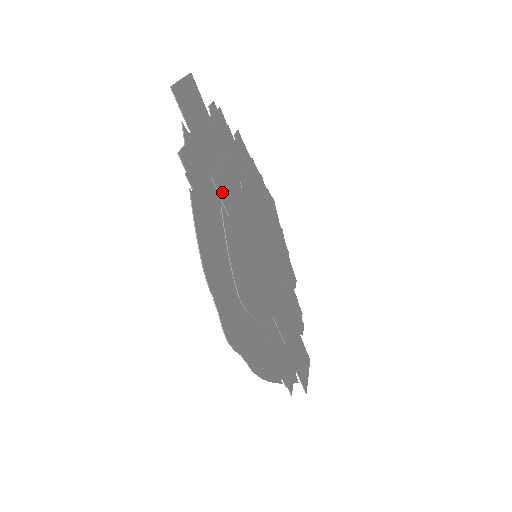
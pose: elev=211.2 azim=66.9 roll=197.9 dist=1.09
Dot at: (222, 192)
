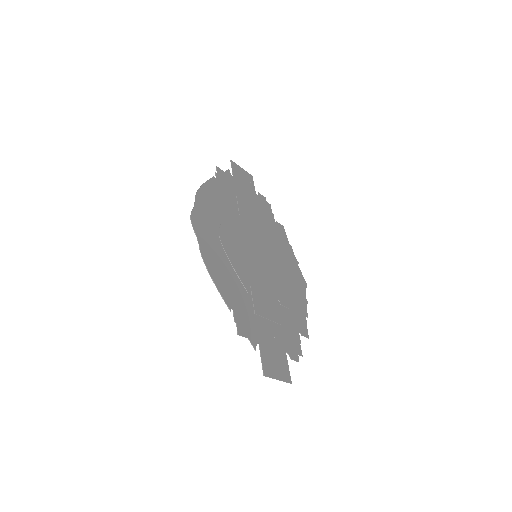
Dot at: (242, 207)
